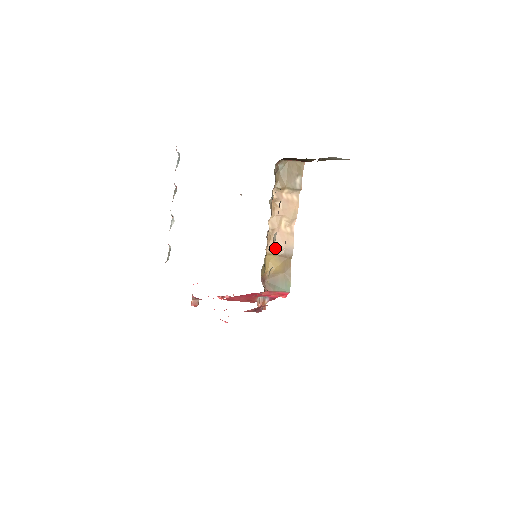
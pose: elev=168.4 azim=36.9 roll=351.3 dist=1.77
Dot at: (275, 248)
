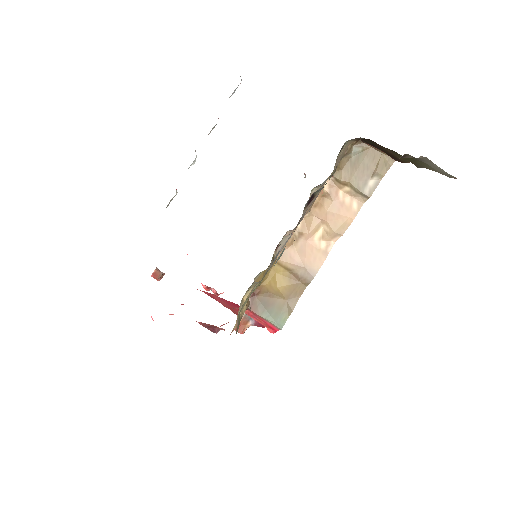
Dot at: (291, 260)
